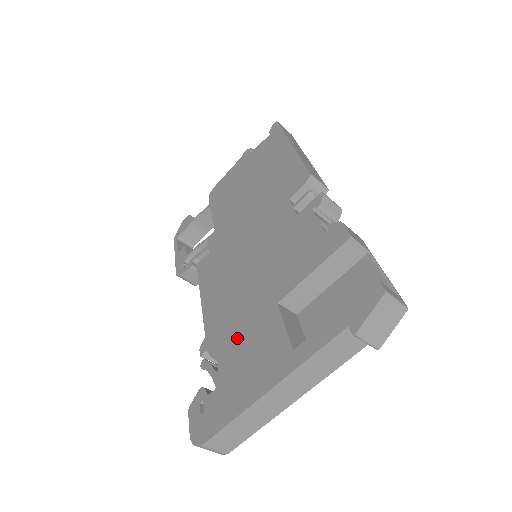
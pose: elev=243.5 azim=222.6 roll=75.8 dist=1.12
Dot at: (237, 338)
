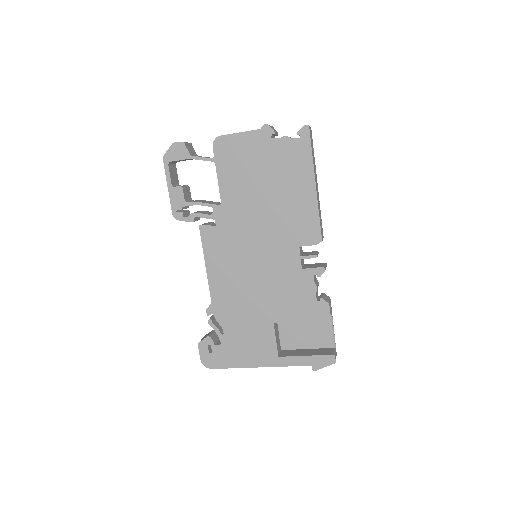
Dot at: (240, 324)
